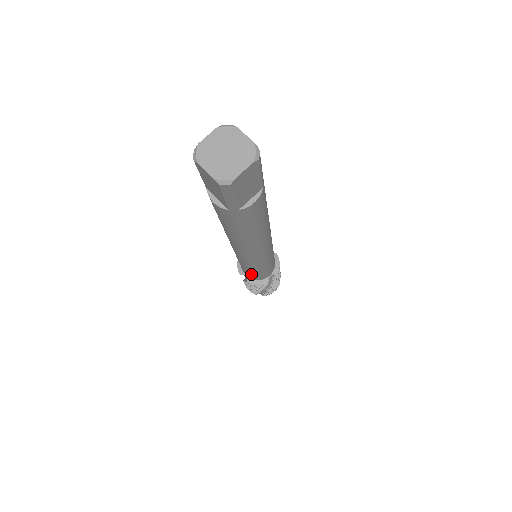
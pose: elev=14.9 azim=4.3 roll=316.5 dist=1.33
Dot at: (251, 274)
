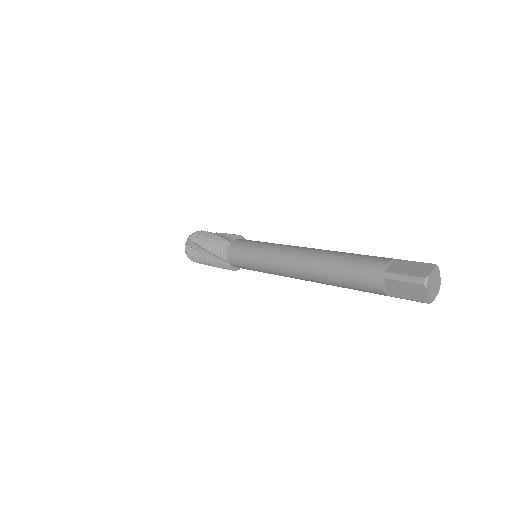
Dot at: (246, 268)
